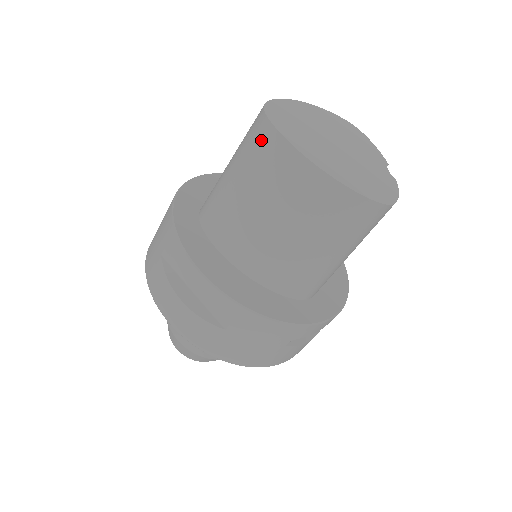
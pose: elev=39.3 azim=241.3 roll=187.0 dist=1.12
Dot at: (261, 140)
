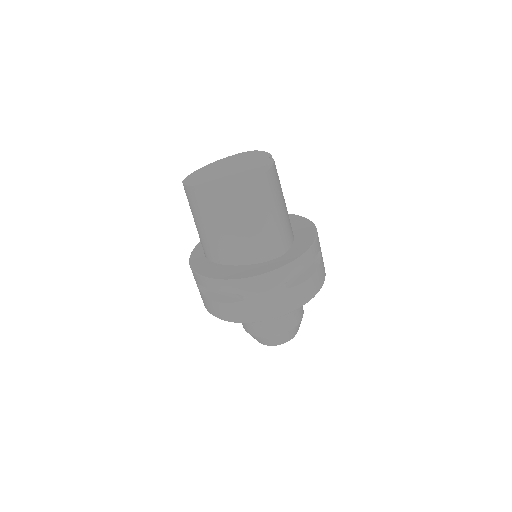
Dot at: (189, 196)
